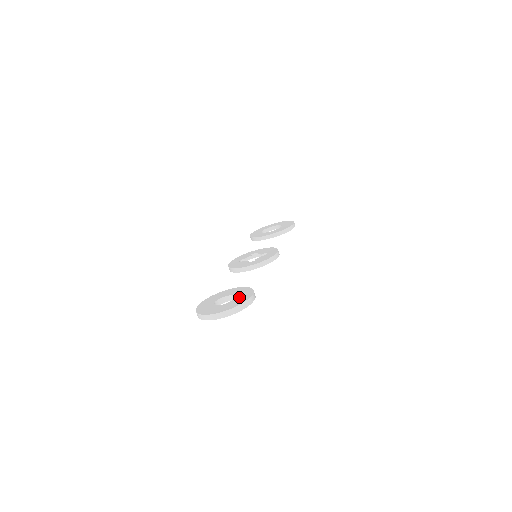
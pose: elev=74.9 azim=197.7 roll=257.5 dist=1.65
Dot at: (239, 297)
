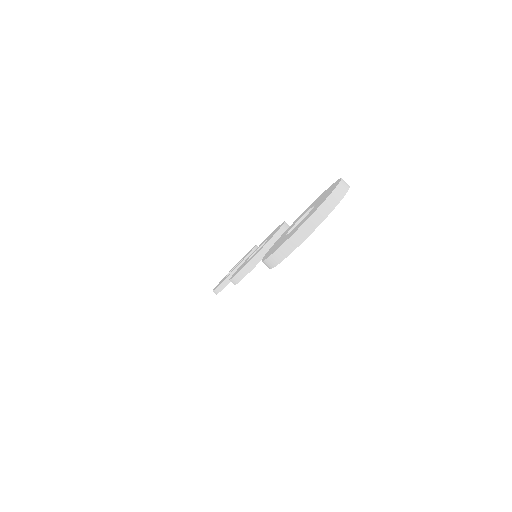
Dot at: (320, 198)
